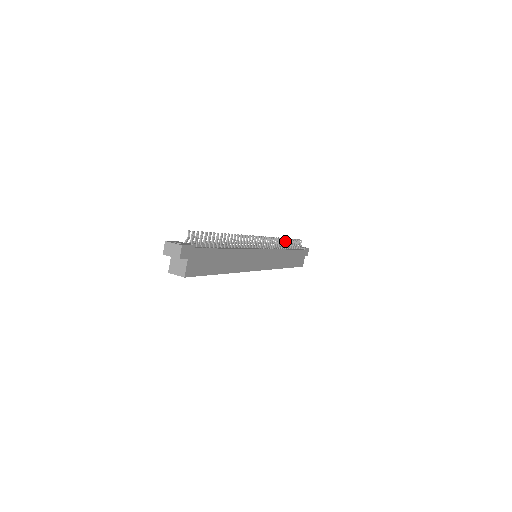
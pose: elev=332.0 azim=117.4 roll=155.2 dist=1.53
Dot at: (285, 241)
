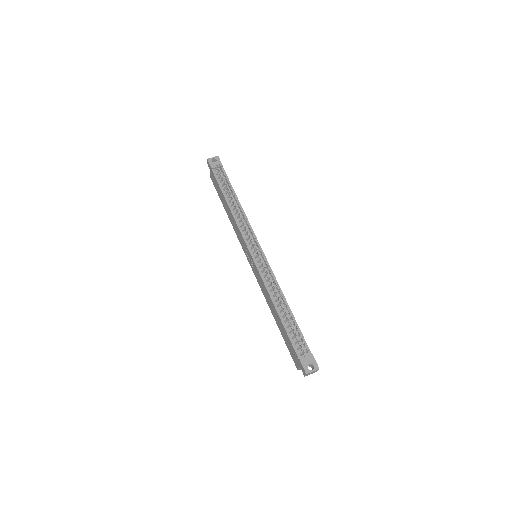
Dot at: (236, 200)
